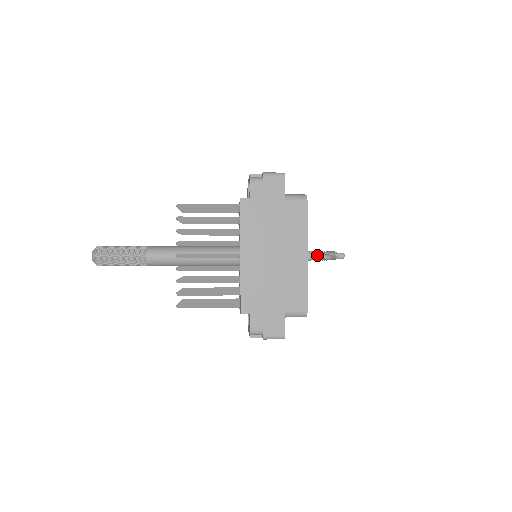
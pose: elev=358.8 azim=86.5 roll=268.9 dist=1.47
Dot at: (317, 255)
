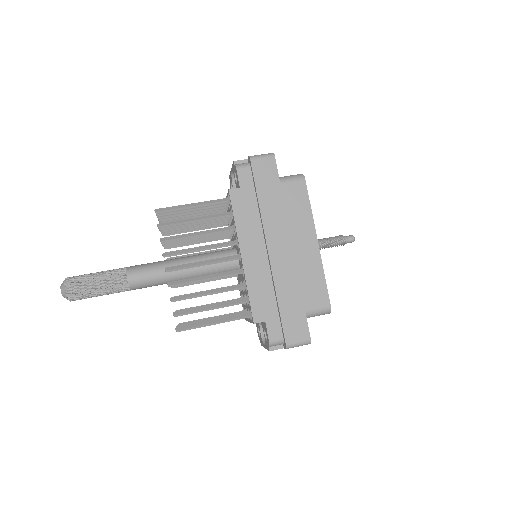
Dot at: (324, 242)
